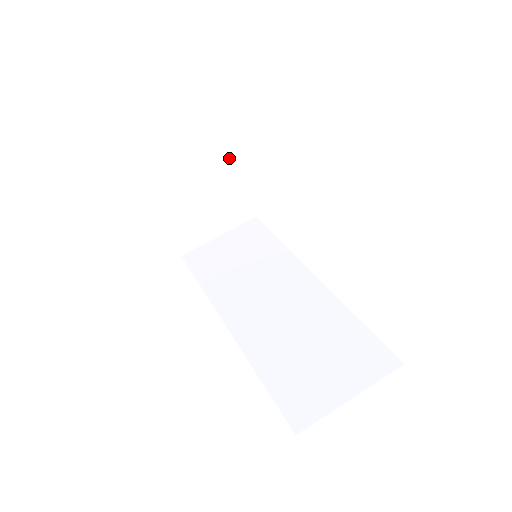
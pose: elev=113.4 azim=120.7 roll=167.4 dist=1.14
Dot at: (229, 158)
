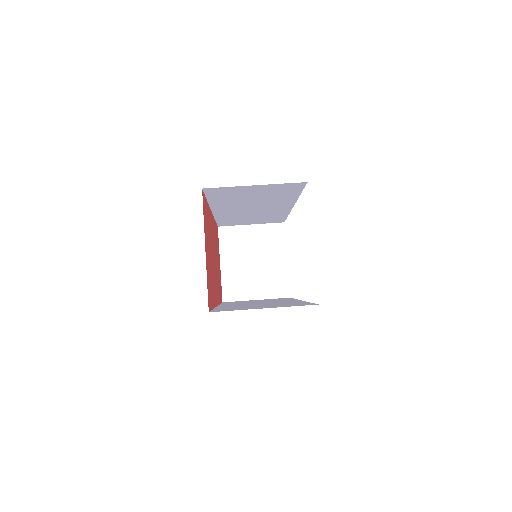
Dot at: (280, 241)
